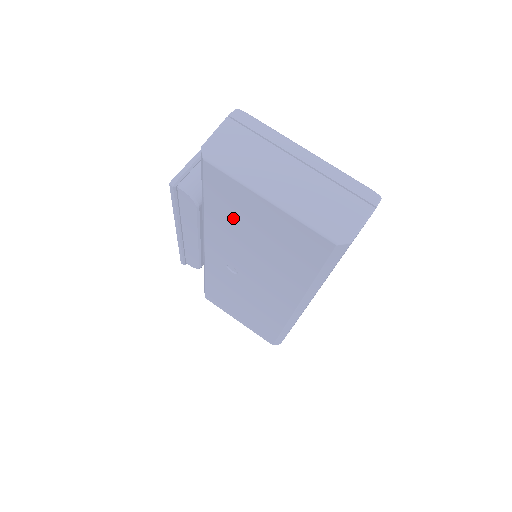
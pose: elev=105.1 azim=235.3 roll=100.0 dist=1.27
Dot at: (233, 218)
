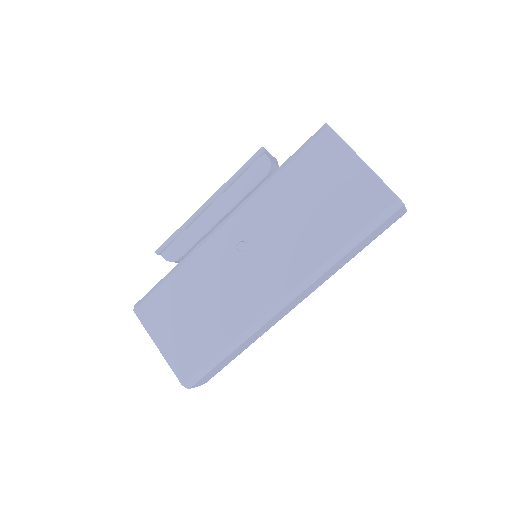
Dot at: (308, 179)
